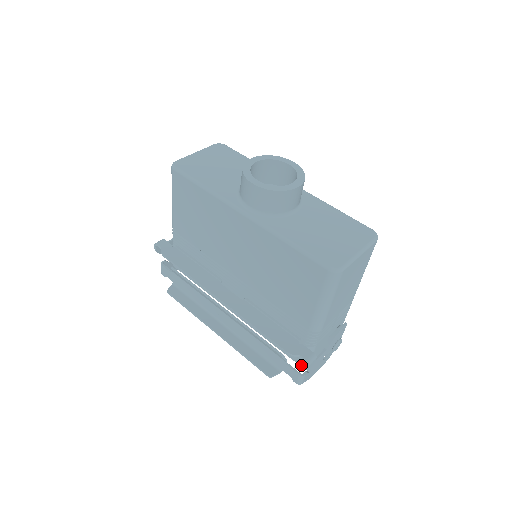
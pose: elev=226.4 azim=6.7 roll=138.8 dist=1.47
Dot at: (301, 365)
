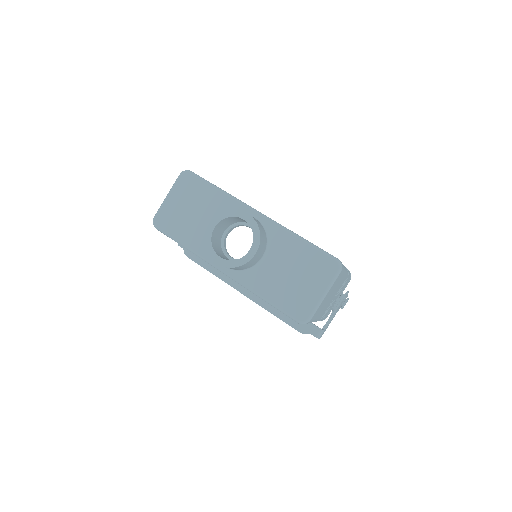
Dot at: occluded
